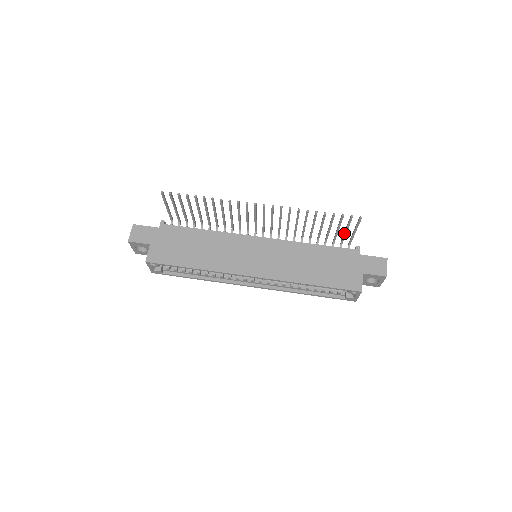
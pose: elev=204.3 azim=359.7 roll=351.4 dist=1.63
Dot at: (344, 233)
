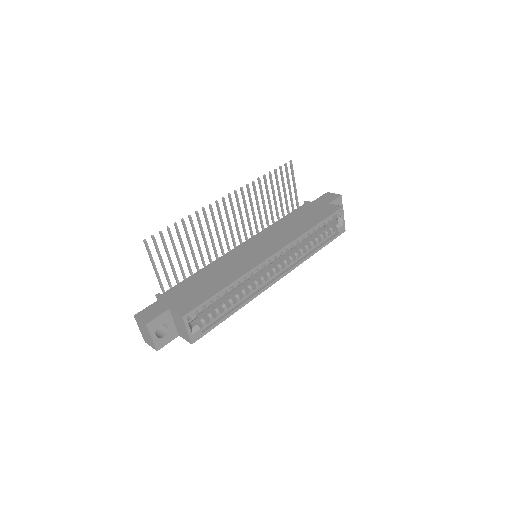
Dot at: (290, 193)
